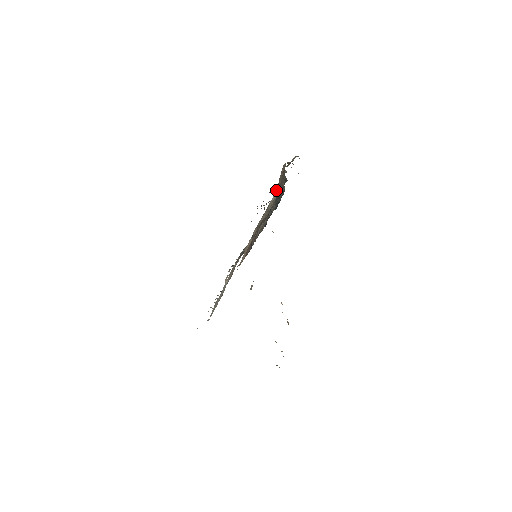
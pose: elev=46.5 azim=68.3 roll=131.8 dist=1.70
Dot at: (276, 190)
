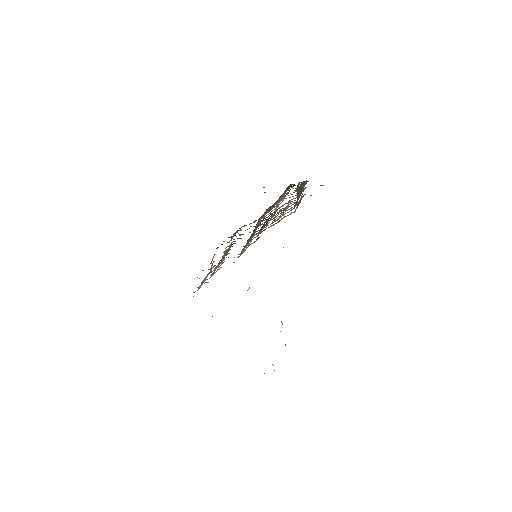
Dot at: occluded
